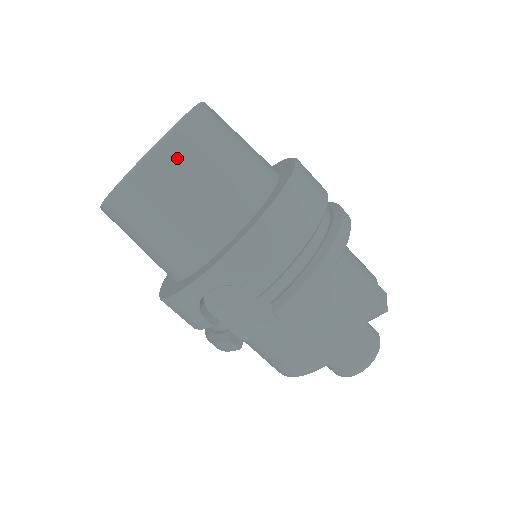
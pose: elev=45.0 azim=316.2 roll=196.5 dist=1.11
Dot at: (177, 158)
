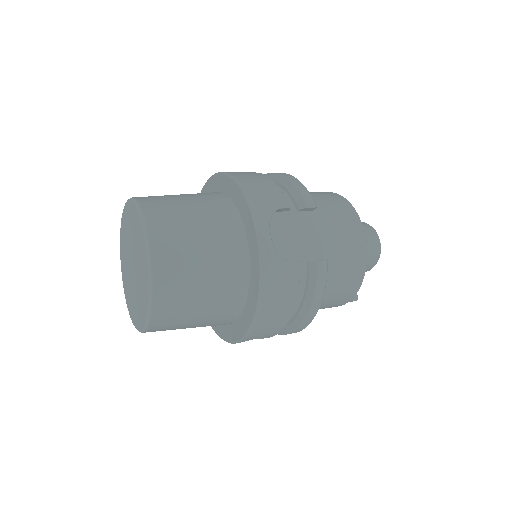
Dot at: (158, 205)
